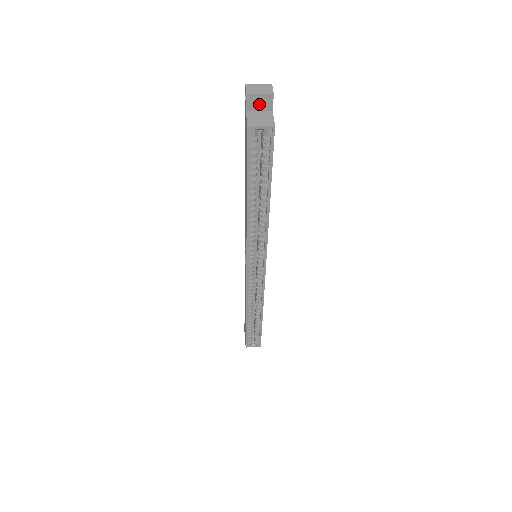
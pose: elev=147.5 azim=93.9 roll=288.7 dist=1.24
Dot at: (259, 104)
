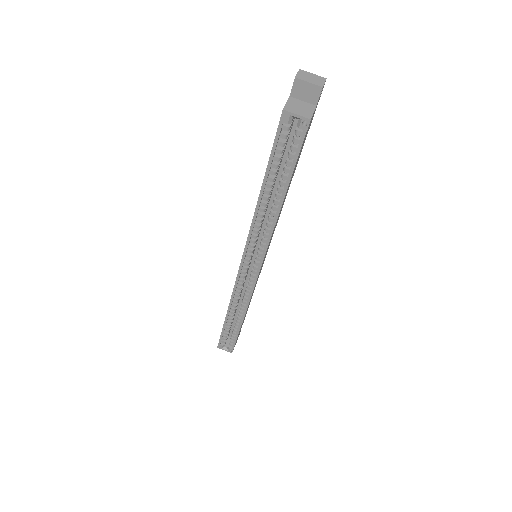
Dot at: (305, 93)
